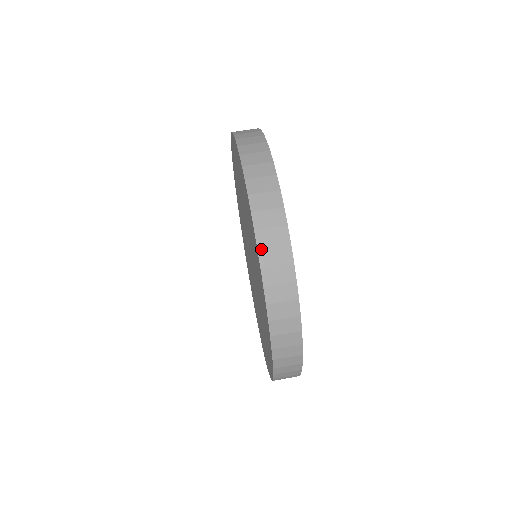
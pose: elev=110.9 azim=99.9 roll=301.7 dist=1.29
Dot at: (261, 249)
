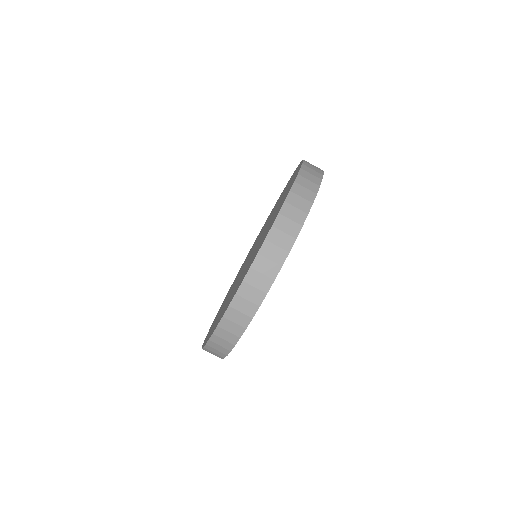
Dot at: (208, 346)
